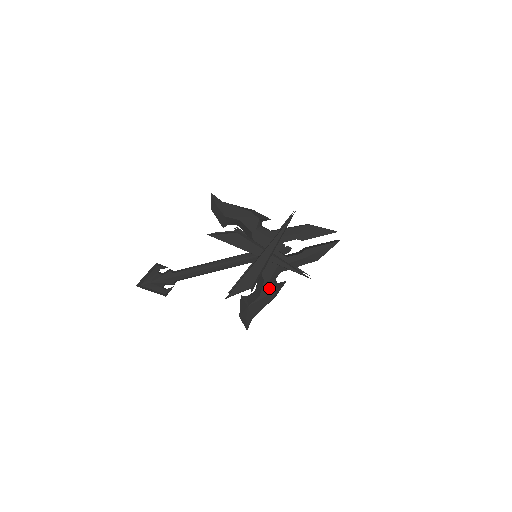
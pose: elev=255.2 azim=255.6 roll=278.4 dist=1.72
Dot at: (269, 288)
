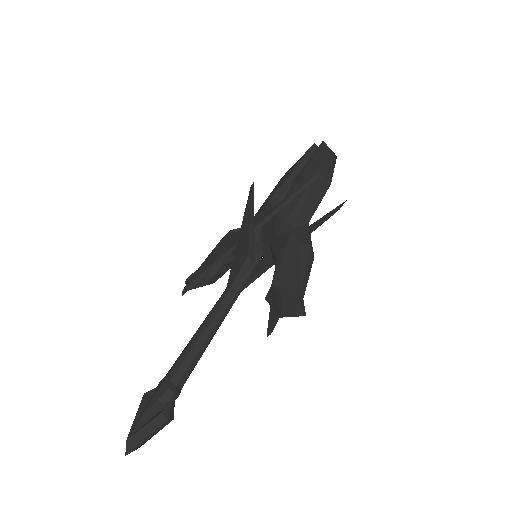
Dot at: (281, 241)
